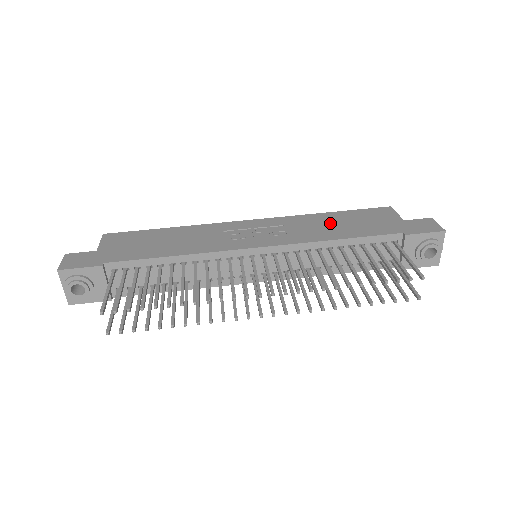
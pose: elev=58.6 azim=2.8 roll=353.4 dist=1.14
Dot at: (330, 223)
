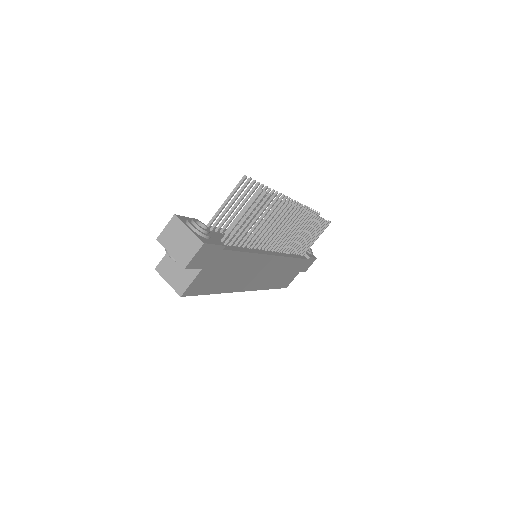
Dot at: occluded
